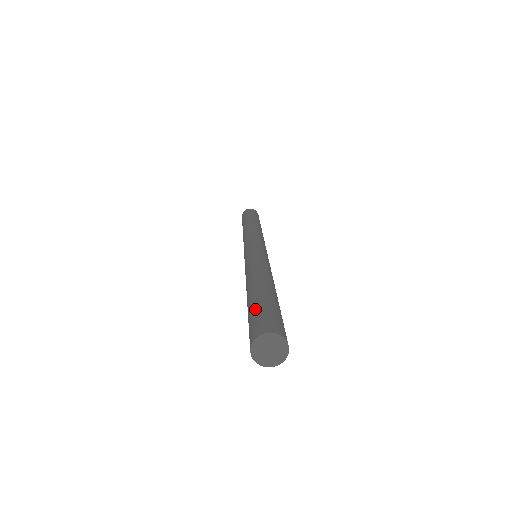
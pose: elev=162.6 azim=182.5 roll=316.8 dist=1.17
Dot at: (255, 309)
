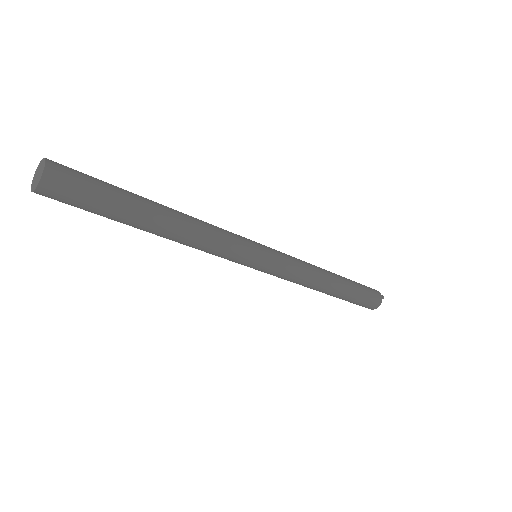
Dot at: occluded
